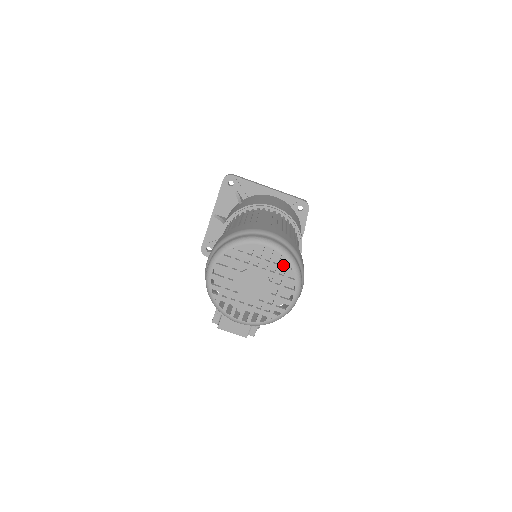
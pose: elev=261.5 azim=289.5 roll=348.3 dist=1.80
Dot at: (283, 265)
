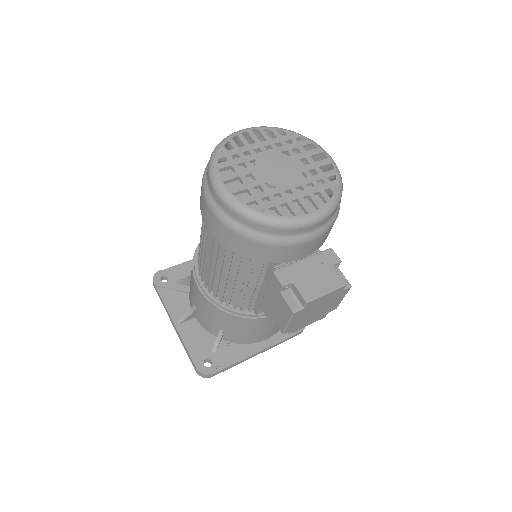
Dot at: occluded
